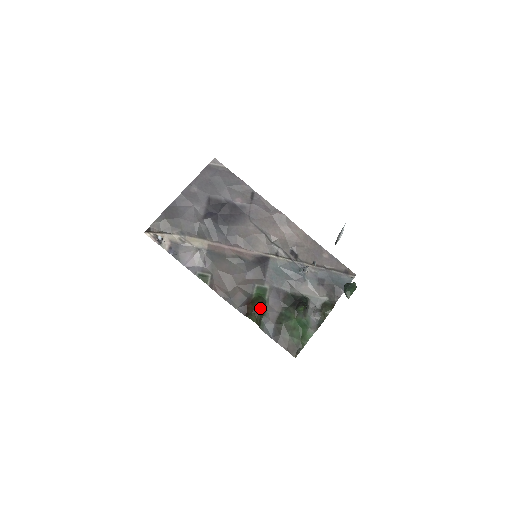
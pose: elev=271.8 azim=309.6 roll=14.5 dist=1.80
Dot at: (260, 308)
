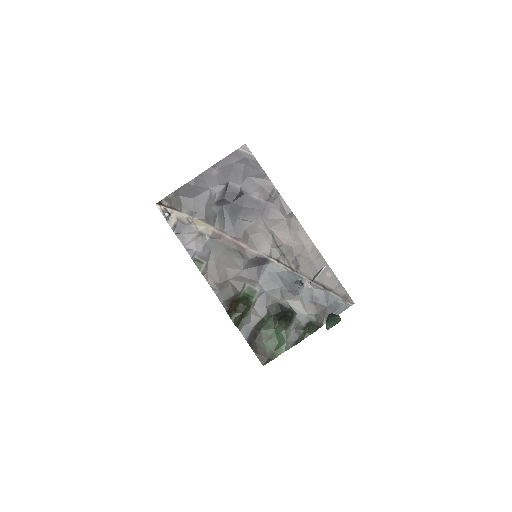
Dot at: (242, 309)
